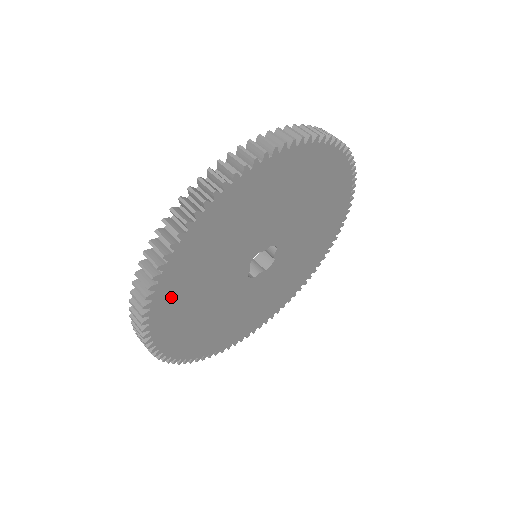
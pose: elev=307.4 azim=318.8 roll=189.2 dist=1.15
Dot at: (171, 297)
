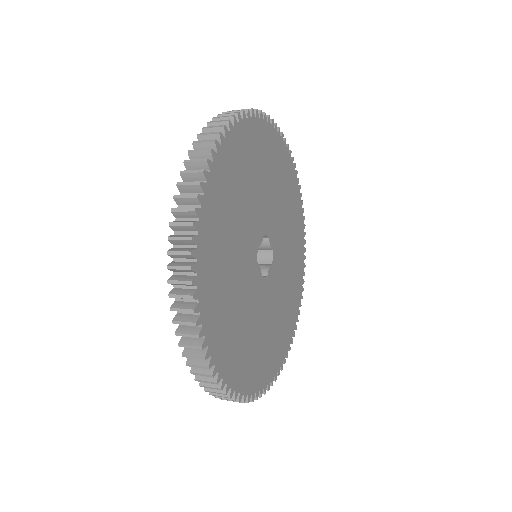
Dot at: (217, 326)
